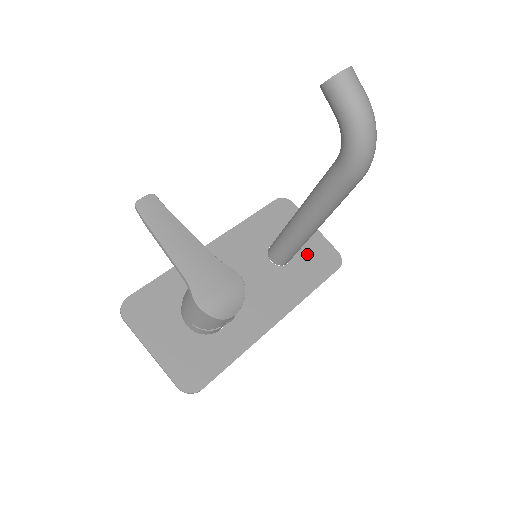
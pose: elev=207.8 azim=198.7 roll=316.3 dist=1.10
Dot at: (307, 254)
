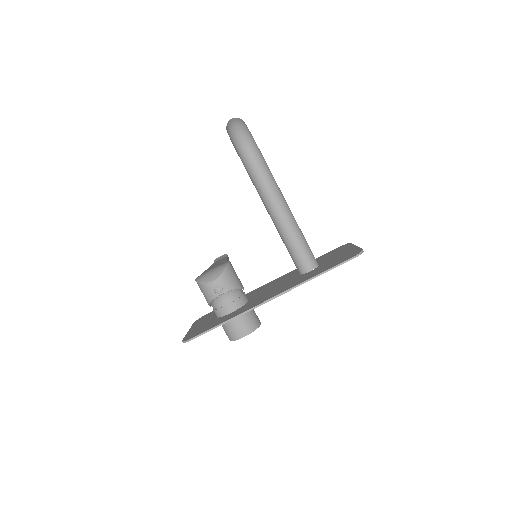
Dot at: (332, 261)
